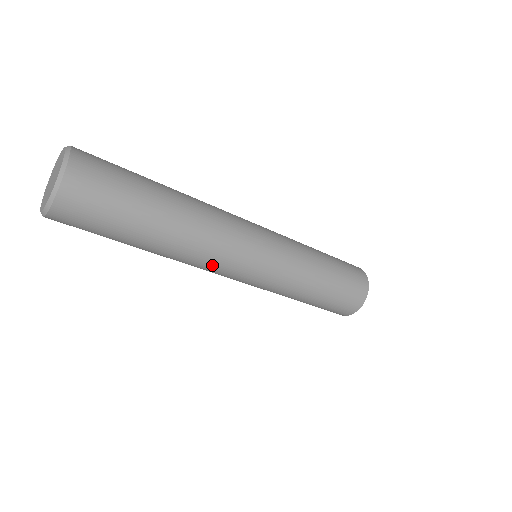
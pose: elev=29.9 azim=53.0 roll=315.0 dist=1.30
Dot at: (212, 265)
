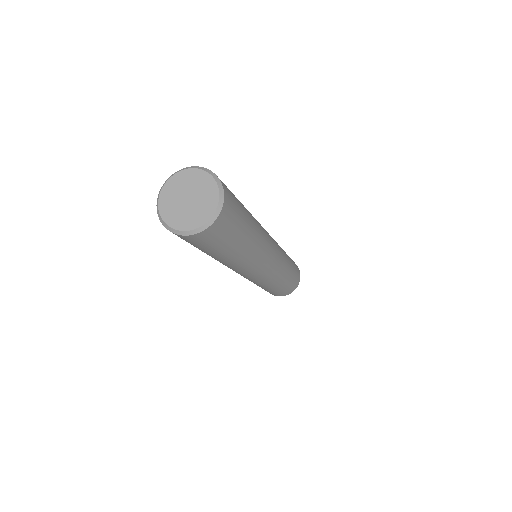
Dot at: (266, 254)
